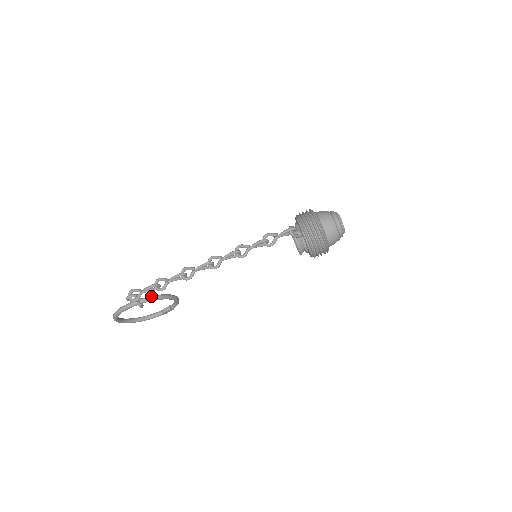
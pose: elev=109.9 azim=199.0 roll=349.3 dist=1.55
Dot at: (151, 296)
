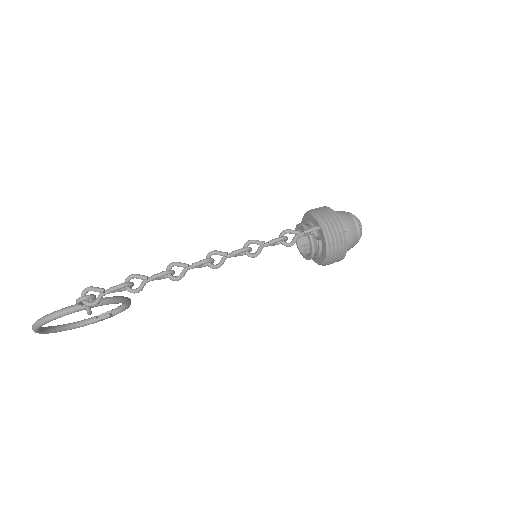
Dot at: (104, 298)
